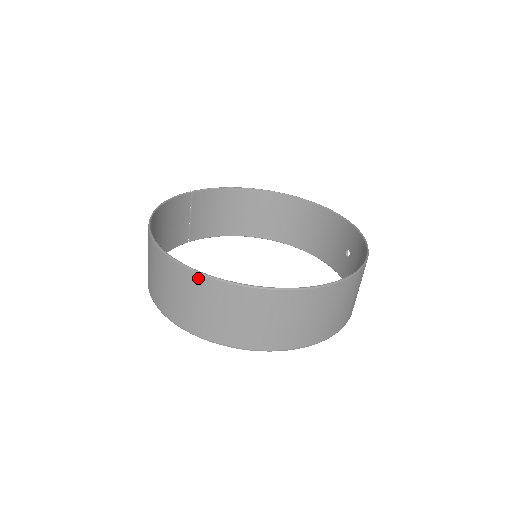
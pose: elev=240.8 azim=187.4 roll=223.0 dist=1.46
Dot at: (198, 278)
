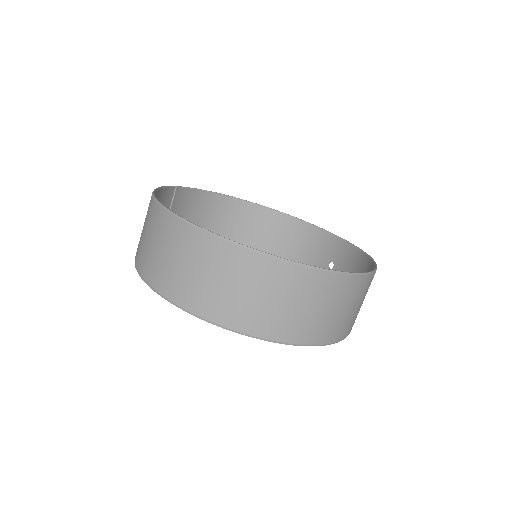
Dot at: (245, 254)
